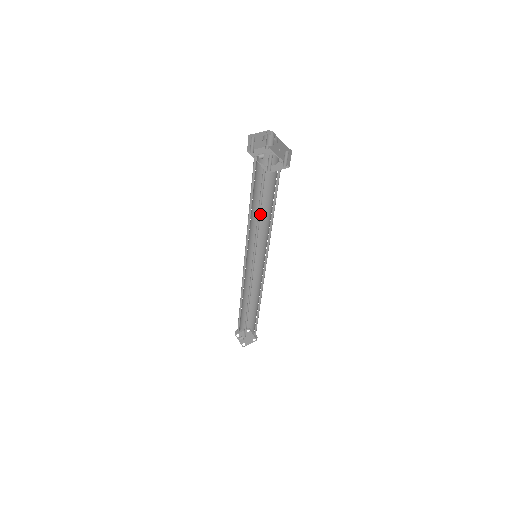
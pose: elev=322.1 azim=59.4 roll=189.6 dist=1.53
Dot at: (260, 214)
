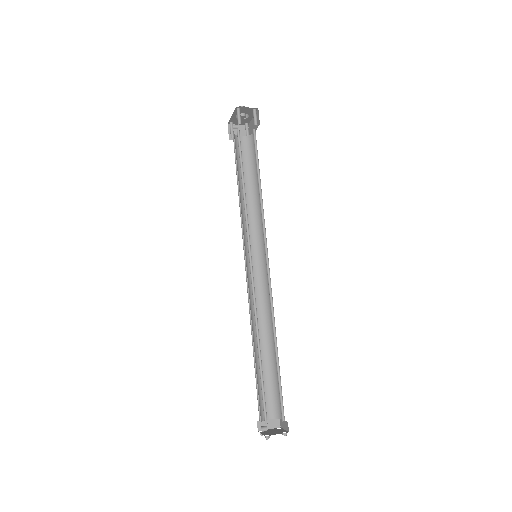
Dot at: (253, 206)
